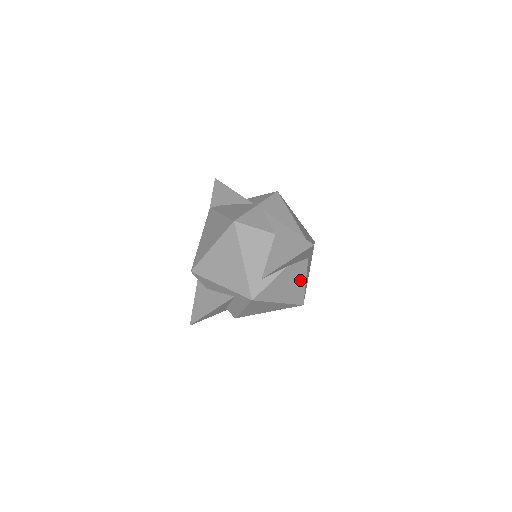
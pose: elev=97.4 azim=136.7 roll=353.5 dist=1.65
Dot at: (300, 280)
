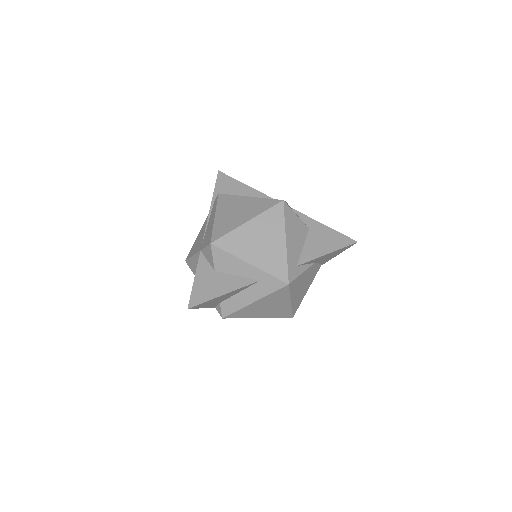
Dot at: (308, 285)
